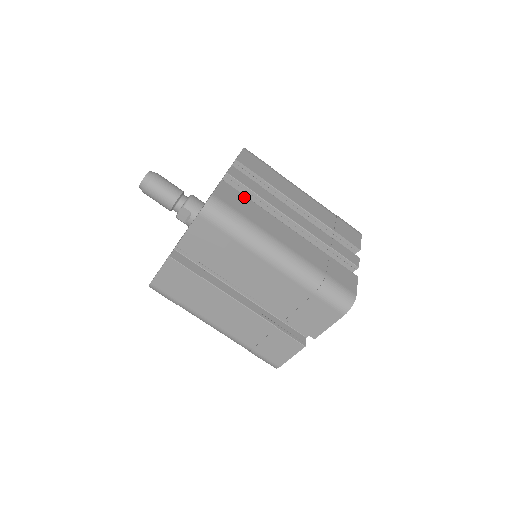
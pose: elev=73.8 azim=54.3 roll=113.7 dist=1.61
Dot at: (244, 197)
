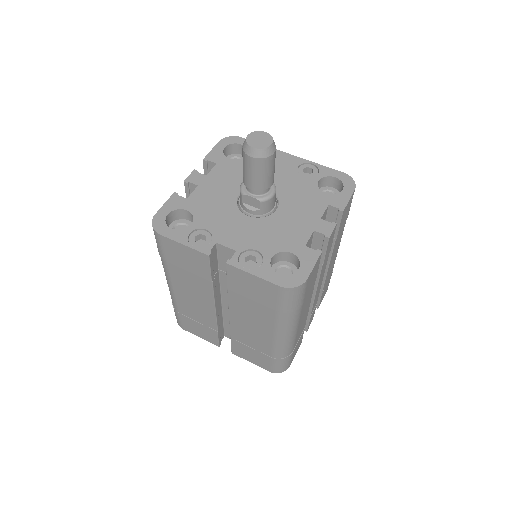
Dot at: occluded
